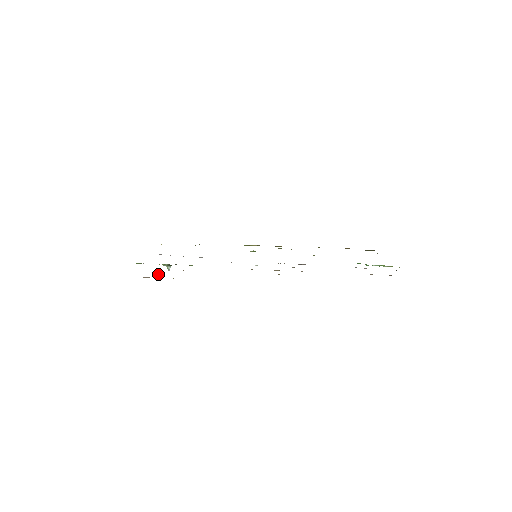
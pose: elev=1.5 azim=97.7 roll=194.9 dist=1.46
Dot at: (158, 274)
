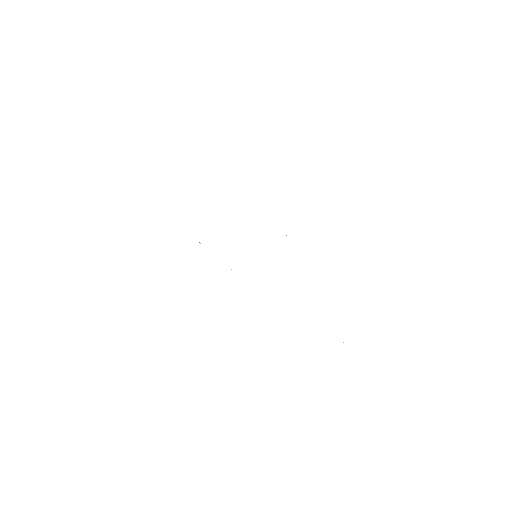
Dot at: occluded
